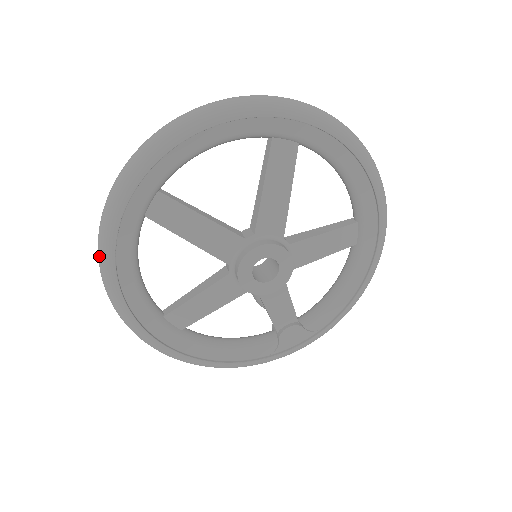
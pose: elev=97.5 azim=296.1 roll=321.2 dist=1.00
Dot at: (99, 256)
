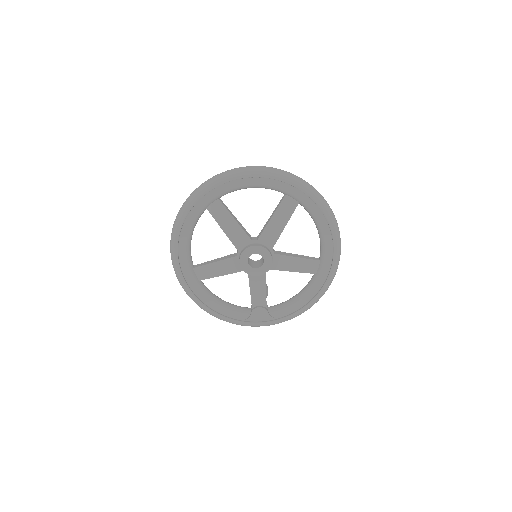
Dot at: (176, 219)
